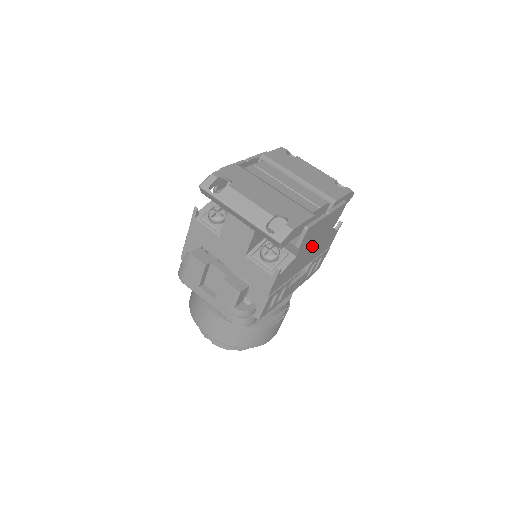
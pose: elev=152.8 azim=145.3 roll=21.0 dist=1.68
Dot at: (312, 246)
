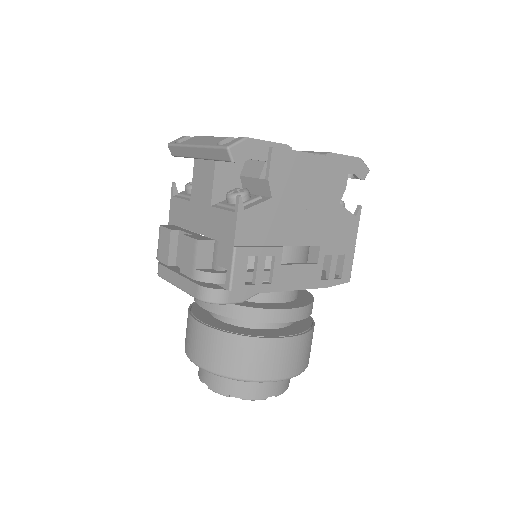
Dot at: (304, 205)
